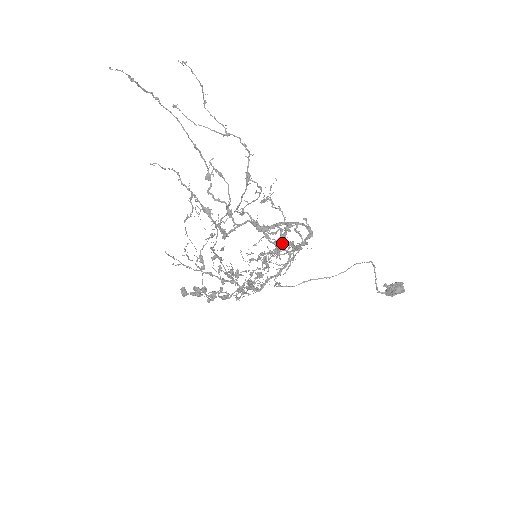
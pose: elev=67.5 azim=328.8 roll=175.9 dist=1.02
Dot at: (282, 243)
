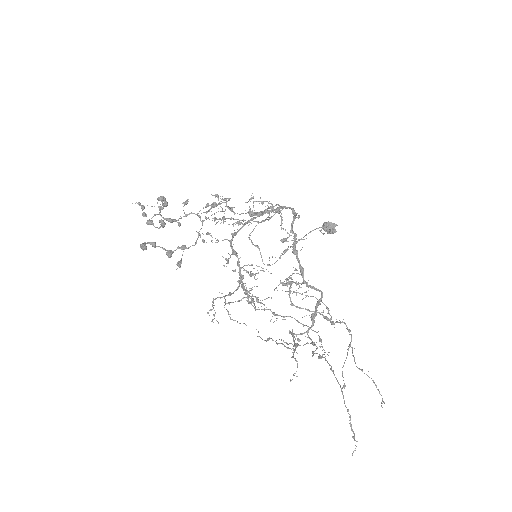
Dot at: occluded
